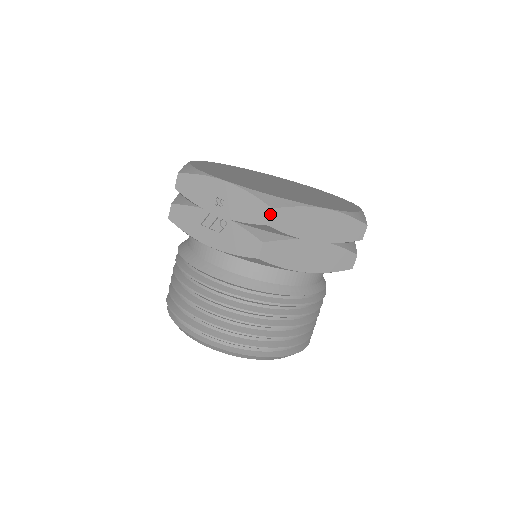
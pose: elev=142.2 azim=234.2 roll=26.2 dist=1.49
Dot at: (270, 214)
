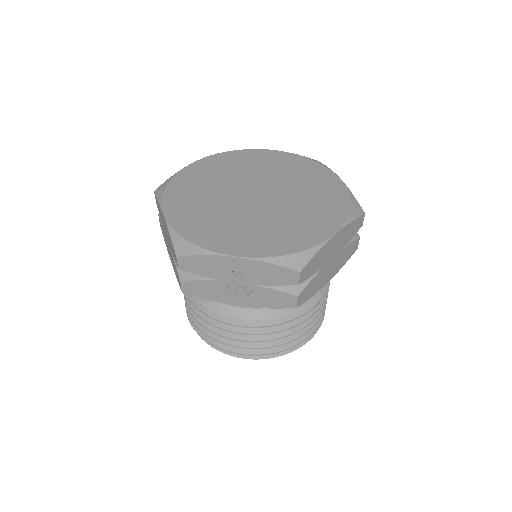
Dot at: (299, 276)
